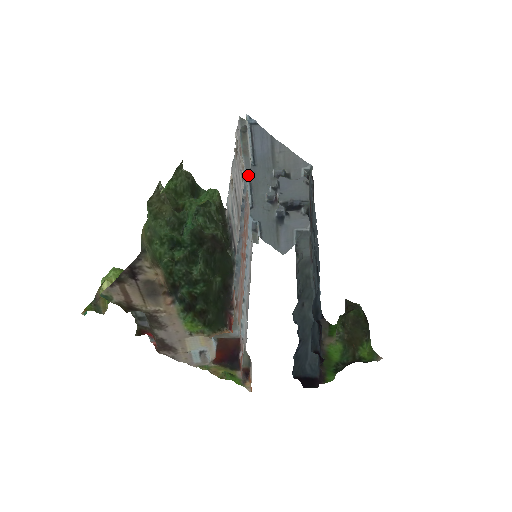
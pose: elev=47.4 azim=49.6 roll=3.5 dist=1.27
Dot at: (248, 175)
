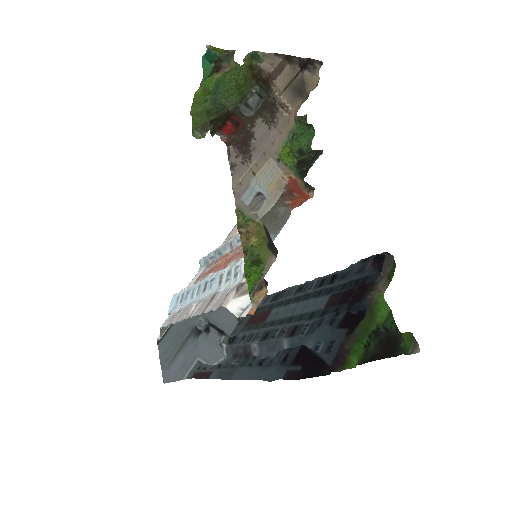
Dot at: occluded
